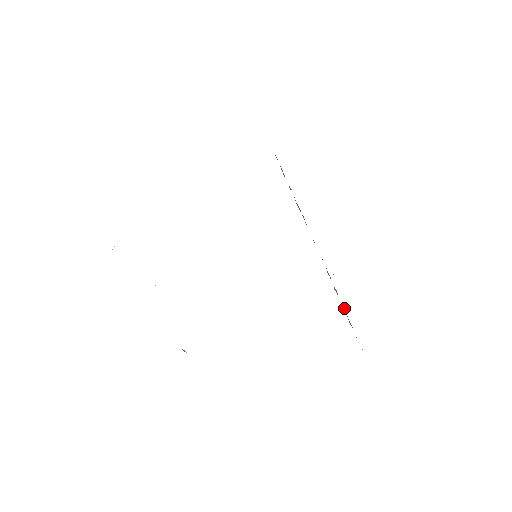
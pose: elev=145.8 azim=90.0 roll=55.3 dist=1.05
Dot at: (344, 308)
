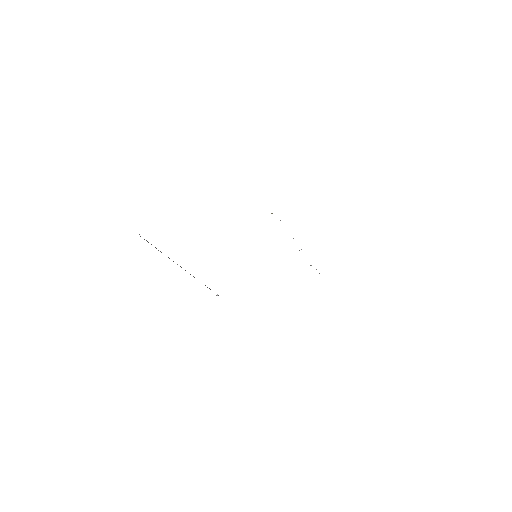
Dot at: occluded
